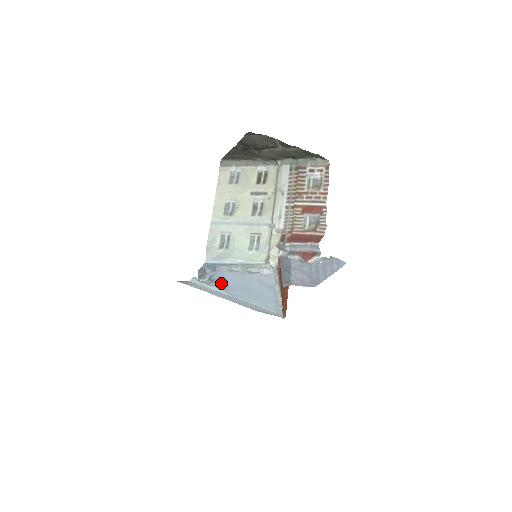
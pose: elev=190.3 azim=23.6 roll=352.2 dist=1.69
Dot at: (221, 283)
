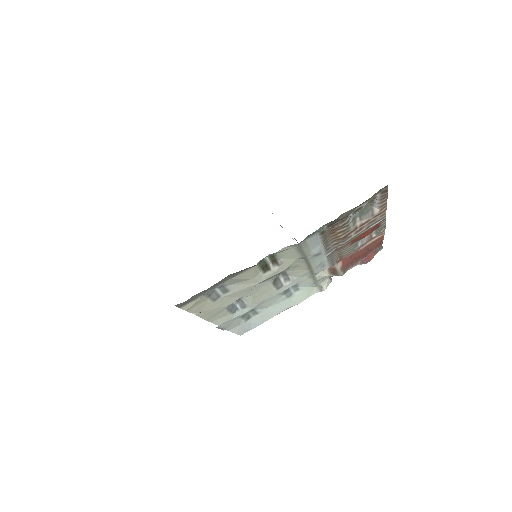
Dot at: occluded
